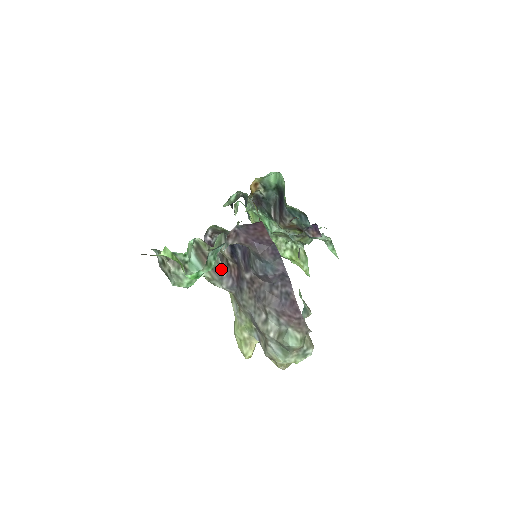
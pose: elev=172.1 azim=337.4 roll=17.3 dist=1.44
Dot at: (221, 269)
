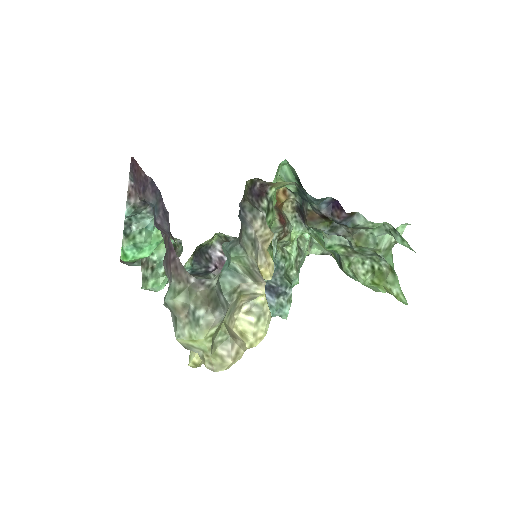
Dot at: occluded
